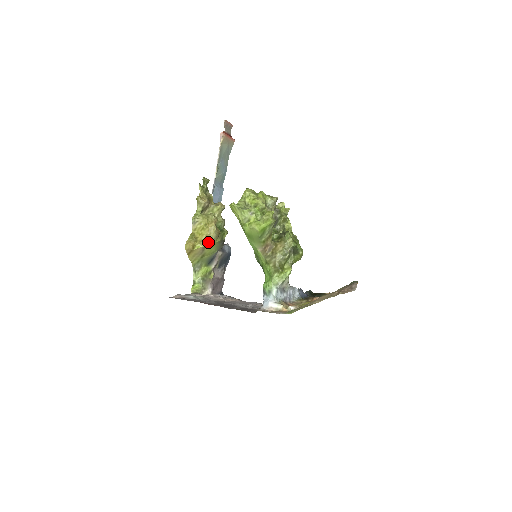
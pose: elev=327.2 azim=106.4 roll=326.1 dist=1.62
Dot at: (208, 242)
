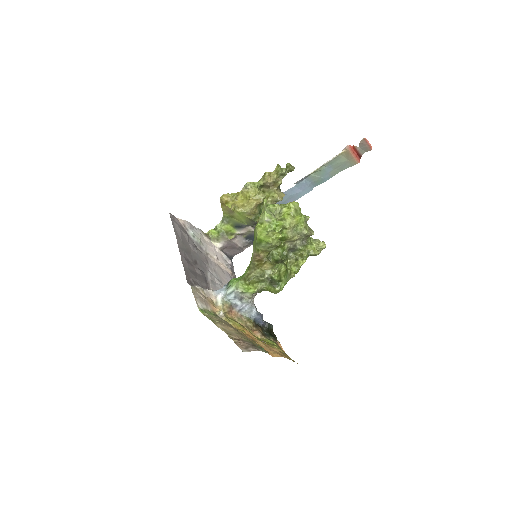
Dot at: (238, 210)
